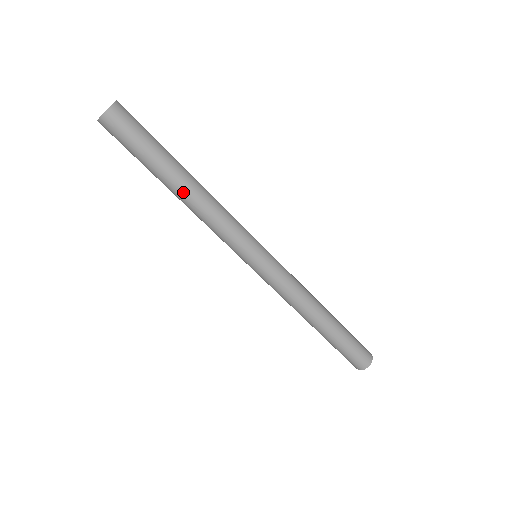
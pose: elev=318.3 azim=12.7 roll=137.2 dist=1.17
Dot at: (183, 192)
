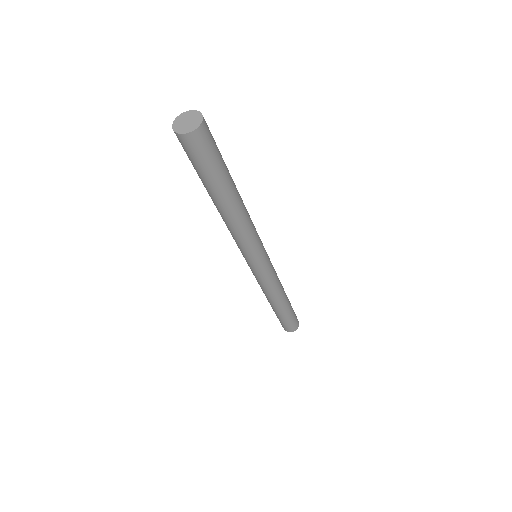
Dot at: (223, 210)
